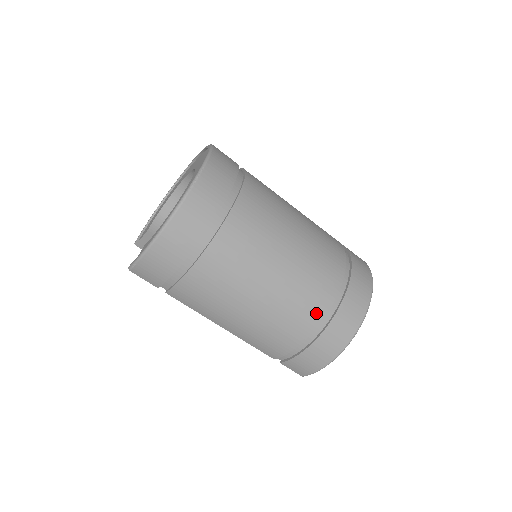
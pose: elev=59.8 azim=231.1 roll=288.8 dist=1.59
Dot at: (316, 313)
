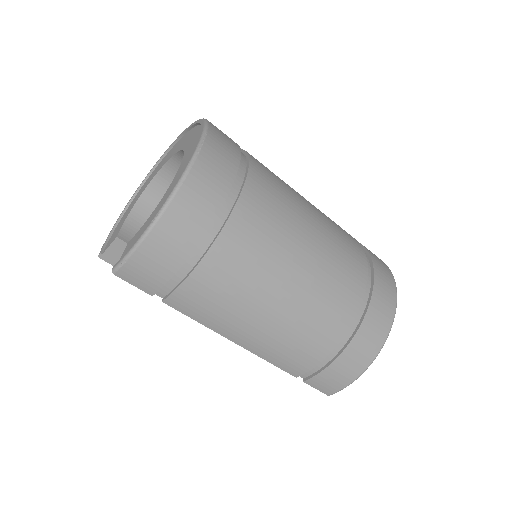
Dot at: (348, 309)
